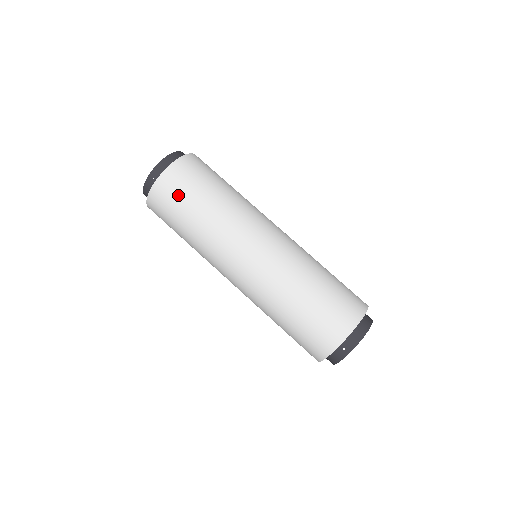
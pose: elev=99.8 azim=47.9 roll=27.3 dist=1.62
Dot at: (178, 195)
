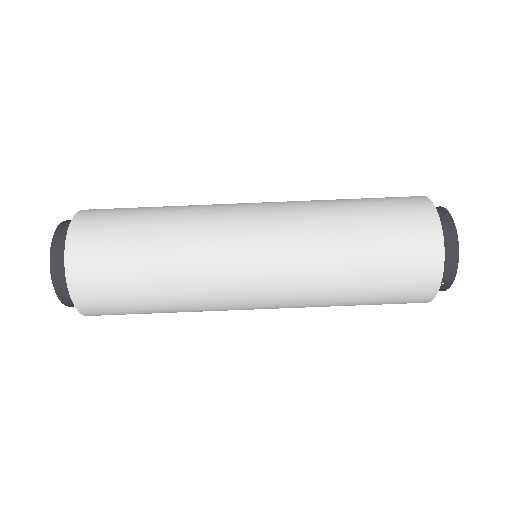
Dot at: (114, 300)
